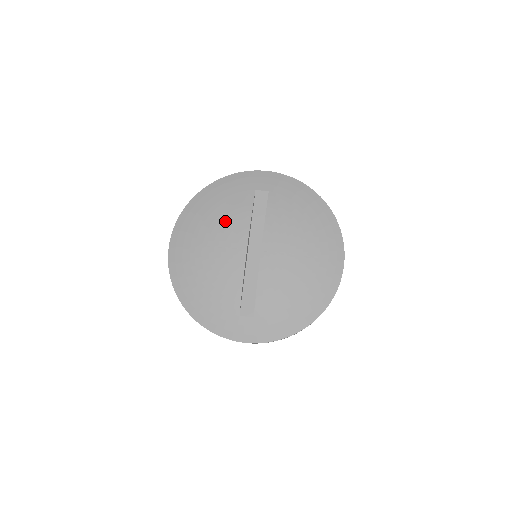
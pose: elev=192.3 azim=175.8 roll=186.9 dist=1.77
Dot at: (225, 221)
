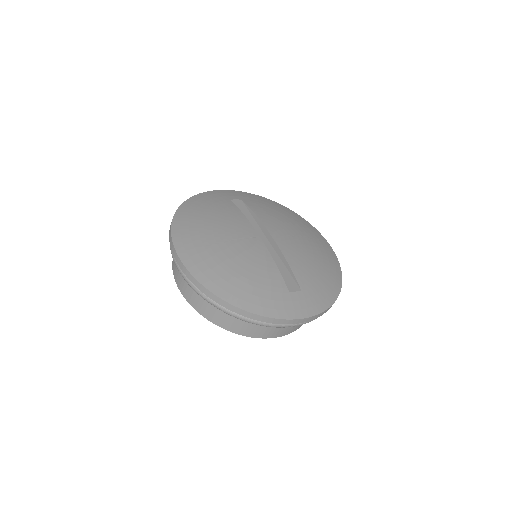
Dot at: (224, 221)
